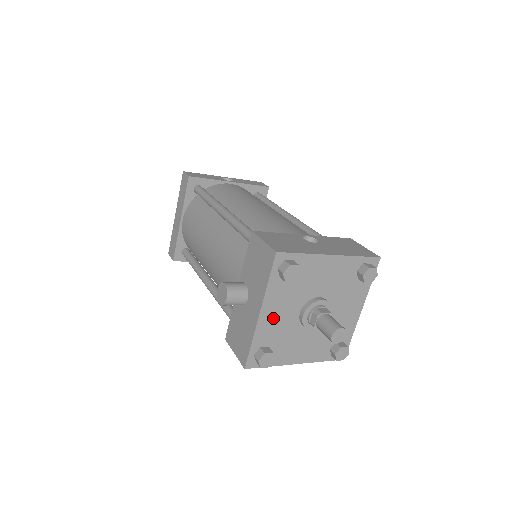
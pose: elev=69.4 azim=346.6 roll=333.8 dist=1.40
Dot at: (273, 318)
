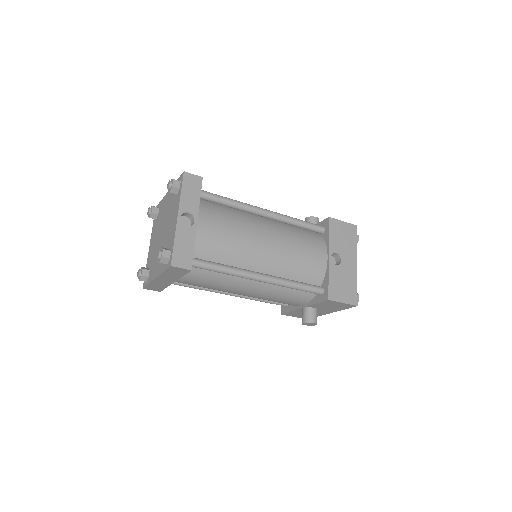
Dot at: occluded
